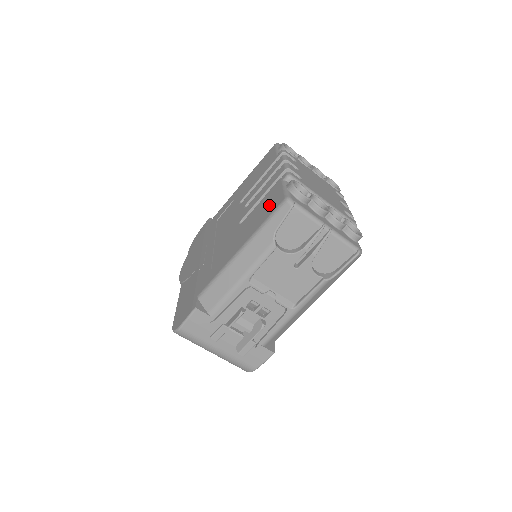
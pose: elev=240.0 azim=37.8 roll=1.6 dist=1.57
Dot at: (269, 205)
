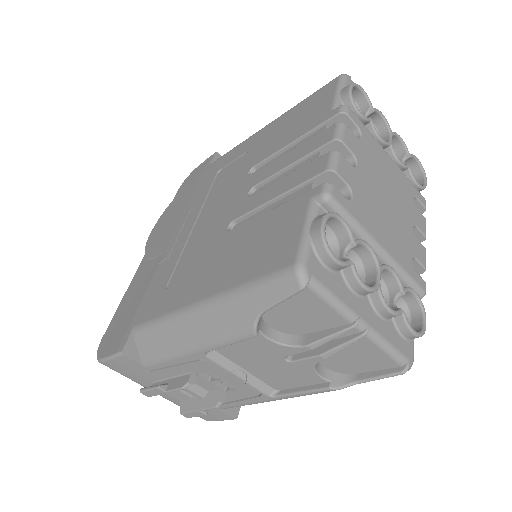
Dot at: (270, 245)
